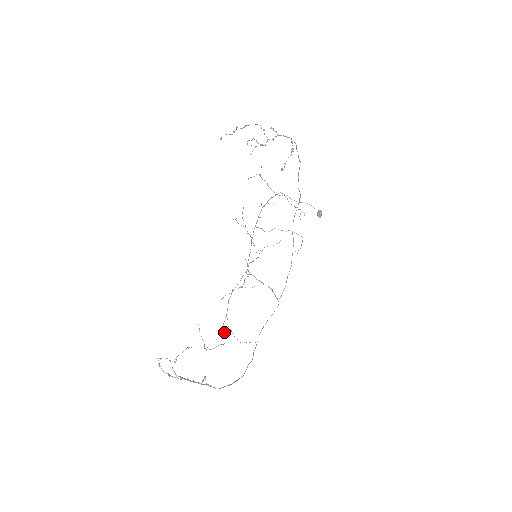
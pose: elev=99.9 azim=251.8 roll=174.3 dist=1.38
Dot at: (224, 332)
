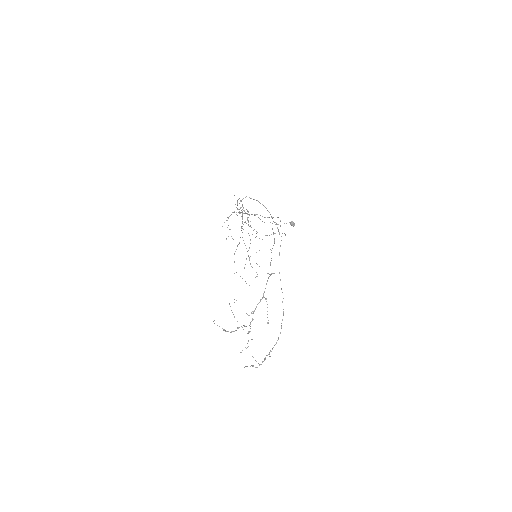
Dot at: occluded
